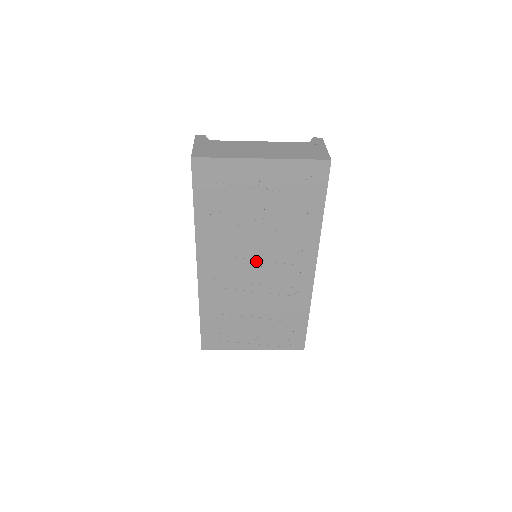
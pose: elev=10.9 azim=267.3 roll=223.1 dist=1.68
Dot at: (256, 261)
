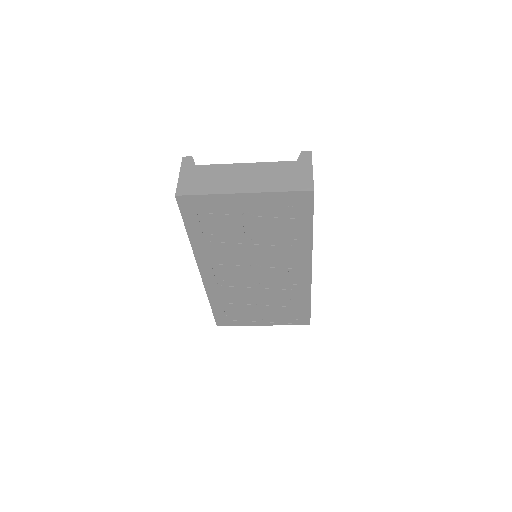
Dot at: (254, 267)
